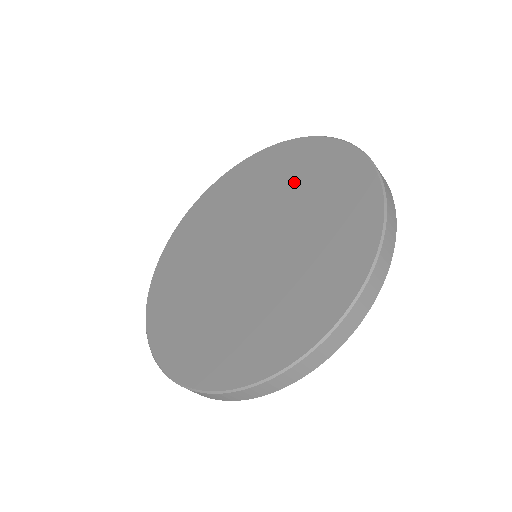
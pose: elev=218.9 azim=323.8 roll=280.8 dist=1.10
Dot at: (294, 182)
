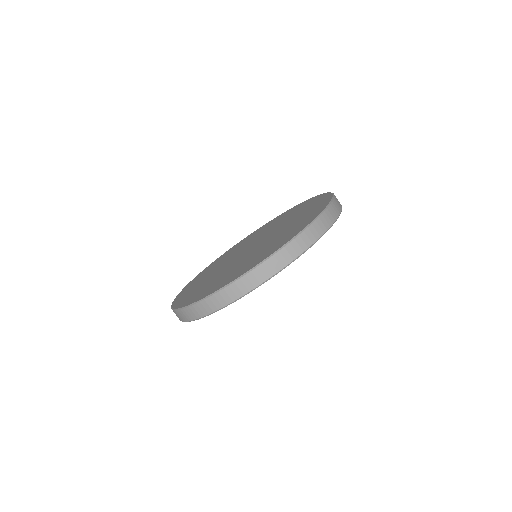
Dot at: (295, 215)
